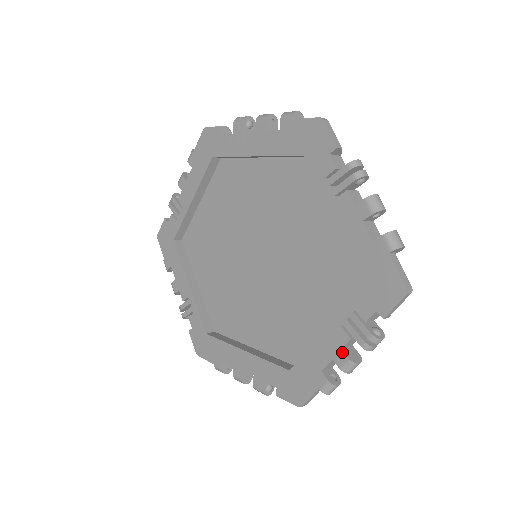
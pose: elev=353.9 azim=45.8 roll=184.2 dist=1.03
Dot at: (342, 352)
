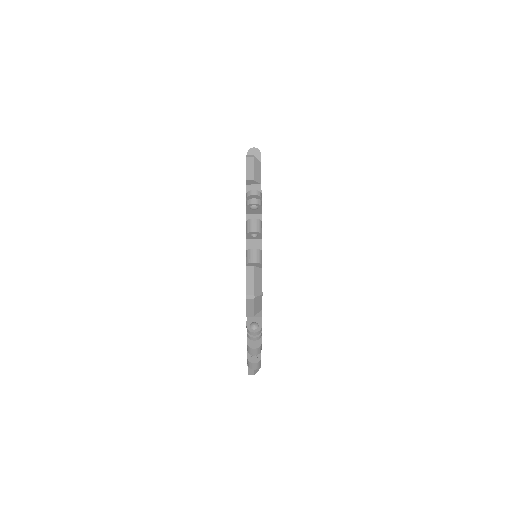
Dot at: (247, 337)
